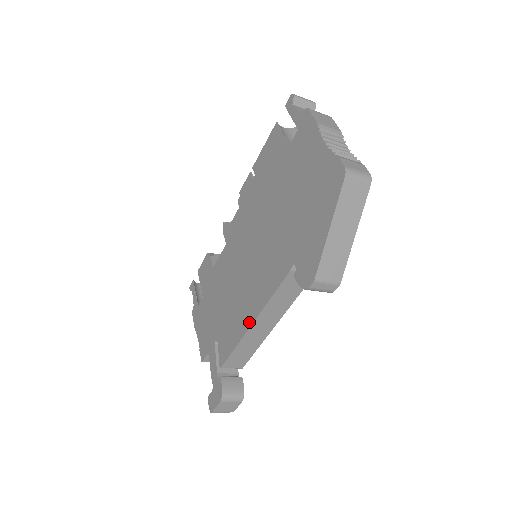
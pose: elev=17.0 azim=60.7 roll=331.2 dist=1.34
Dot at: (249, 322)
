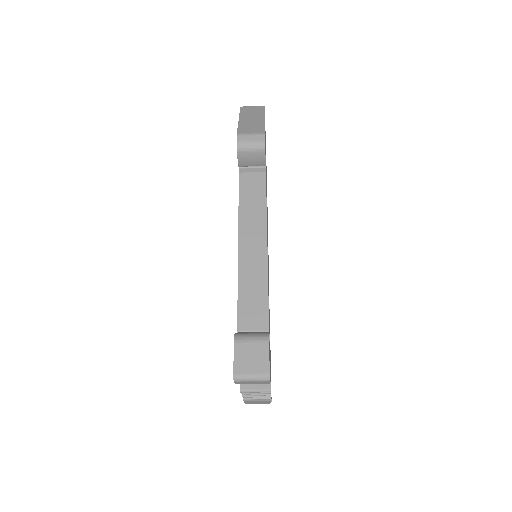
Dot at: (238, 250)
